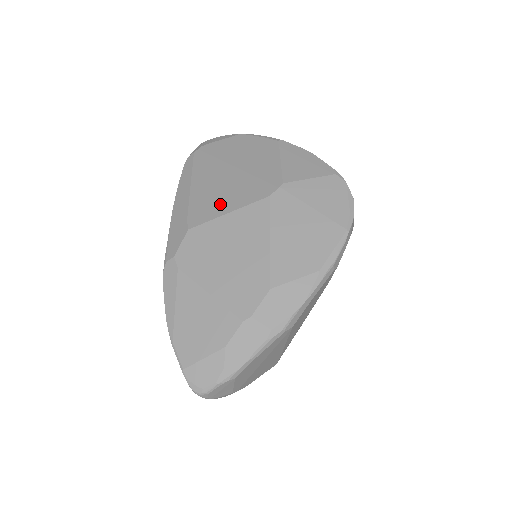
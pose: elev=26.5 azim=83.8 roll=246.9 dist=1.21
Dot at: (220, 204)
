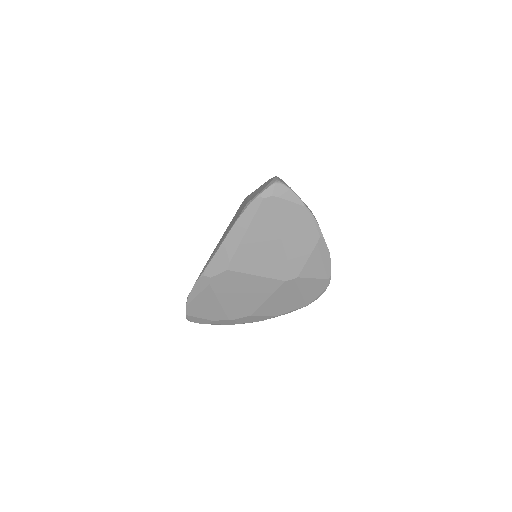
Dot at: (256, 265)
